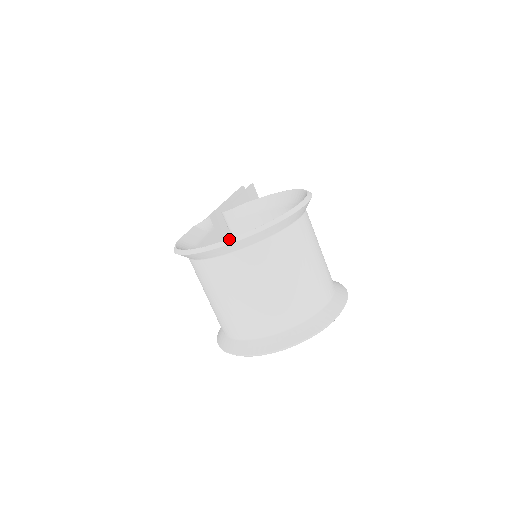
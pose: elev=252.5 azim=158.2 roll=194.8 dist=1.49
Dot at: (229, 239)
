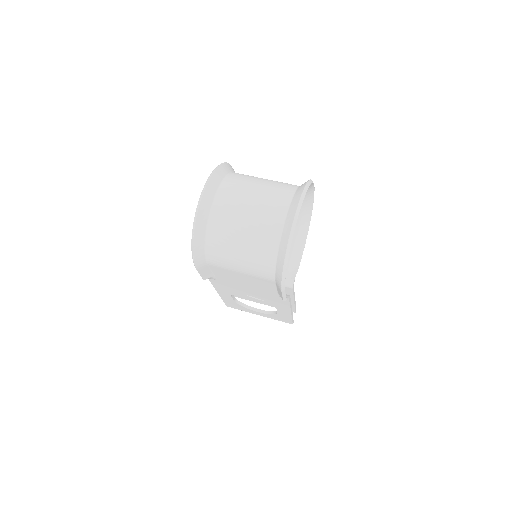
Dot at: (205, 184)
